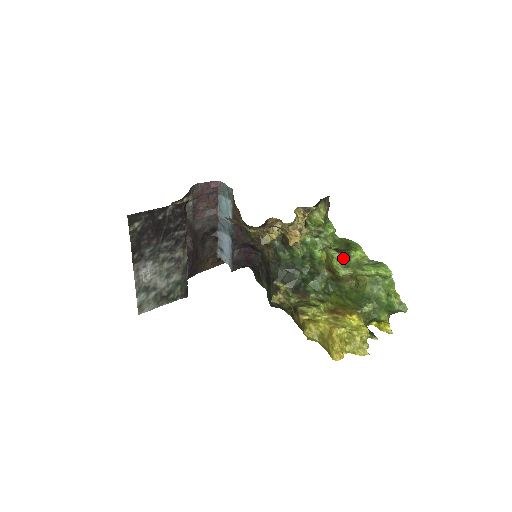
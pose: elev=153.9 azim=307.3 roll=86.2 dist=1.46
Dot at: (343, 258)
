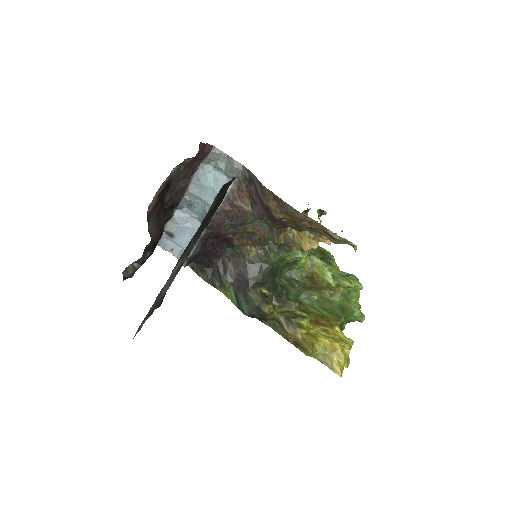
Dot at: (326, 267)
